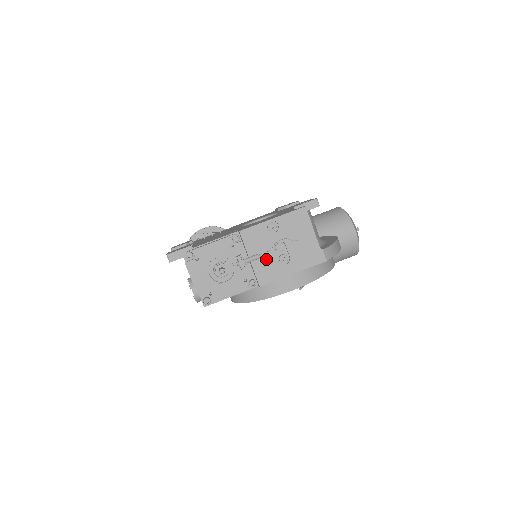
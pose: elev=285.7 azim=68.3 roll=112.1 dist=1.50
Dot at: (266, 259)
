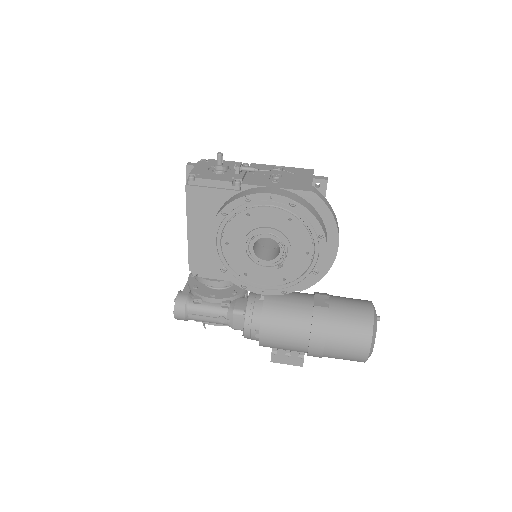
Dot at: (260, 176)
